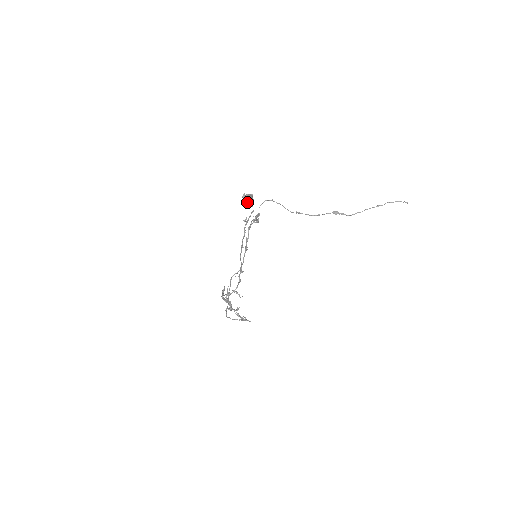
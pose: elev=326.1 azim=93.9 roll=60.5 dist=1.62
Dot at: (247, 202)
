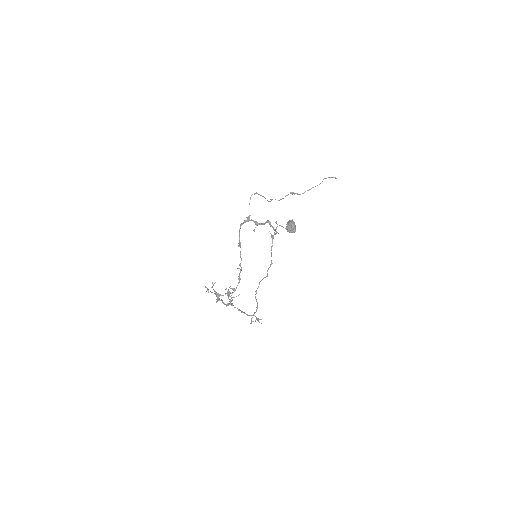
Dot at: occluded
